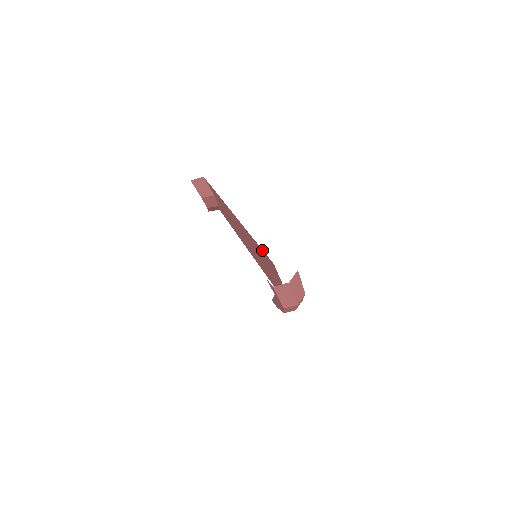
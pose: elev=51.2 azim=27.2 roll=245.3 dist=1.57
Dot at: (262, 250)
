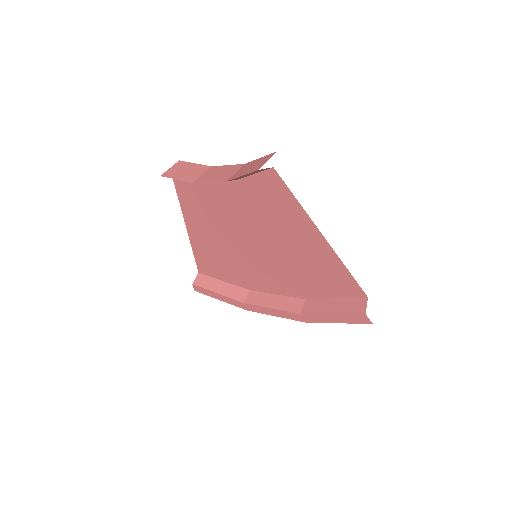
Dot at: (352, 279)
